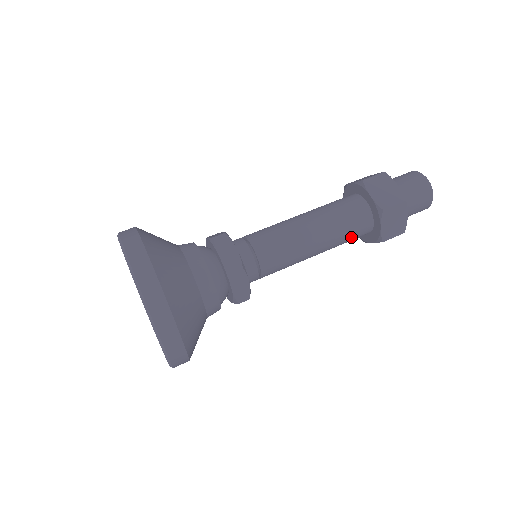
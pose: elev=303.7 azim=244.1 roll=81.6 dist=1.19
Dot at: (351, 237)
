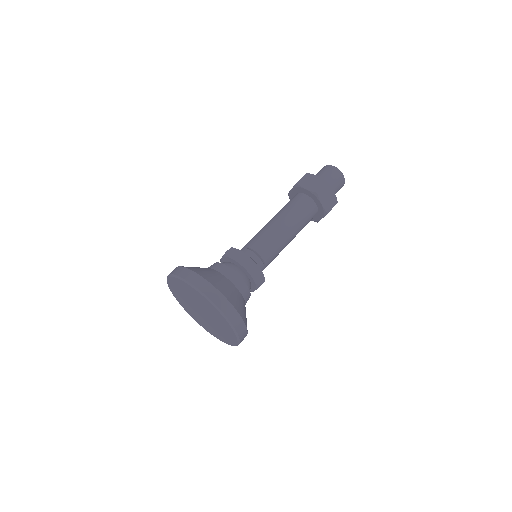
Dot at: occluded
